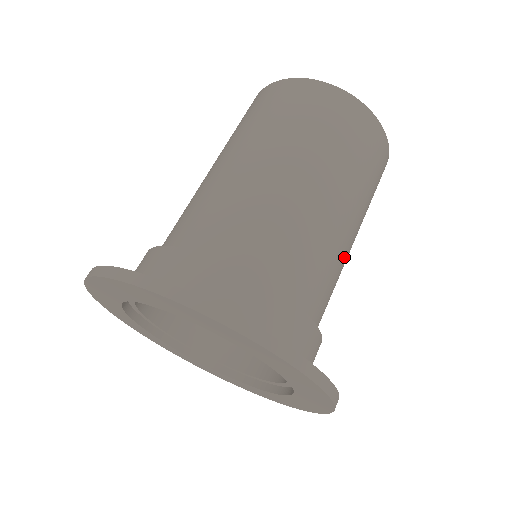
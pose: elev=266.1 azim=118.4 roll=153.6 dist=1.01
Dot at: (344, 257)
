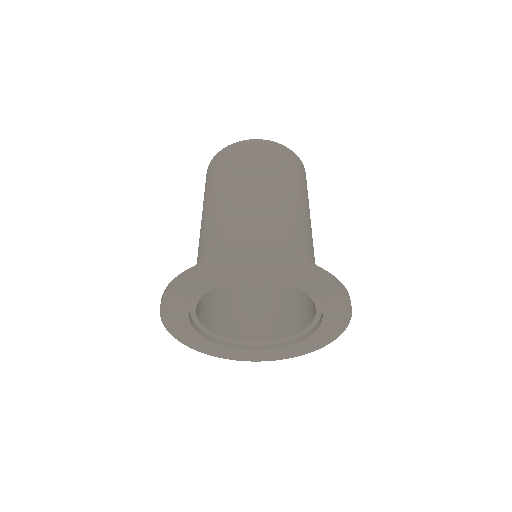
Dot at: (308, 225)
